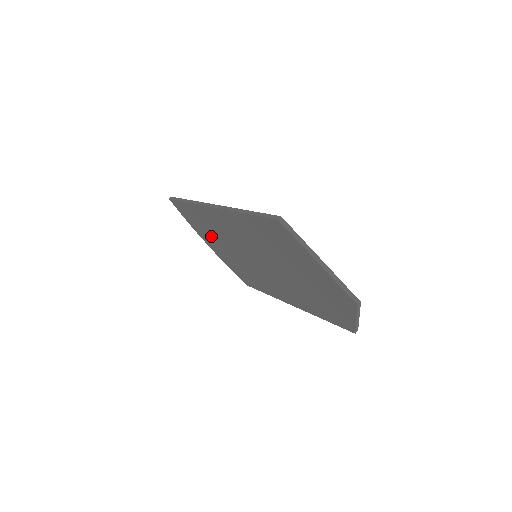
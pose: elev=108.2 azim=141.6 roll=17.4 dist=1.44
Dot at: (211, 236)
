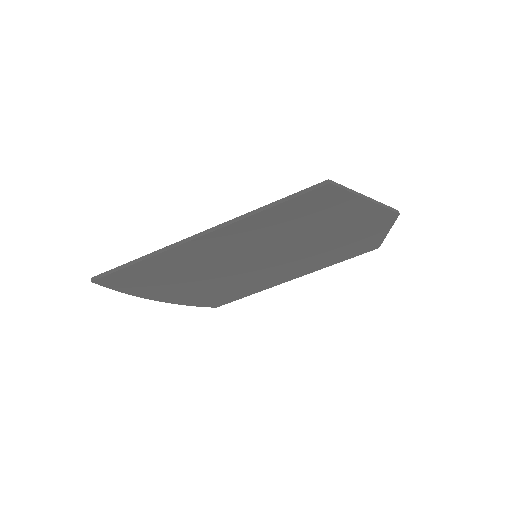
Dot at: (173, 282)
